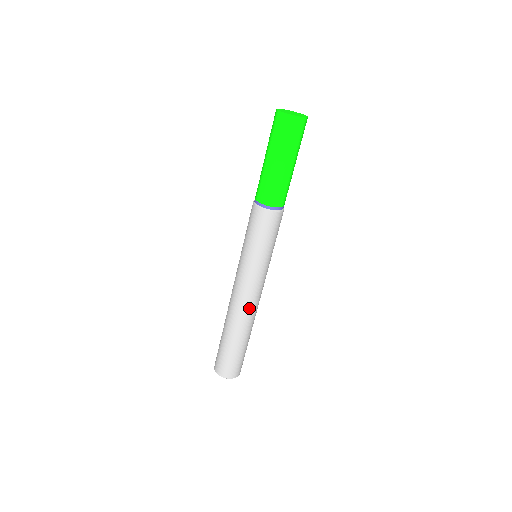
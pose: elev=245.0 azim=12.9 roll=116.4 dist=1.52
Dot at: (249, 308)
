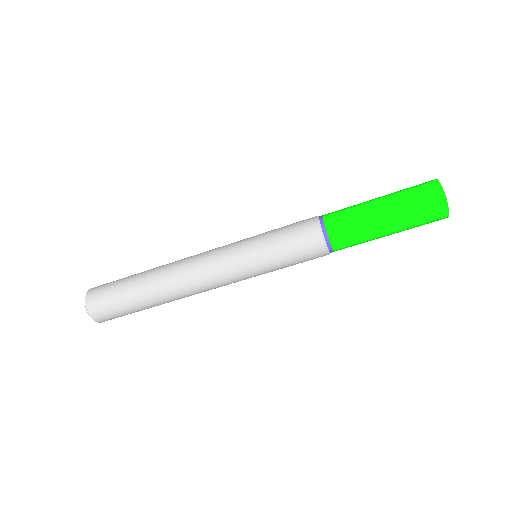
Dot at: (199, 292)
